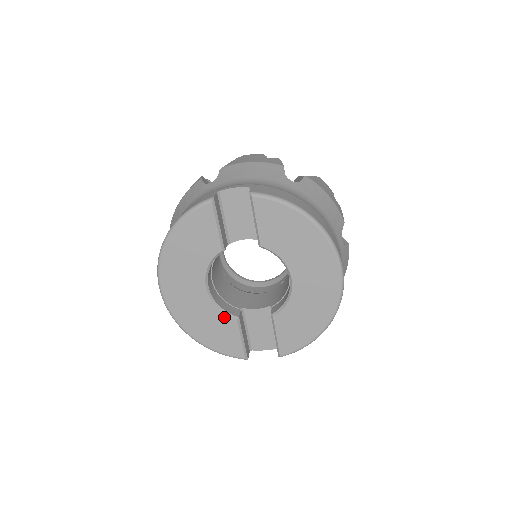
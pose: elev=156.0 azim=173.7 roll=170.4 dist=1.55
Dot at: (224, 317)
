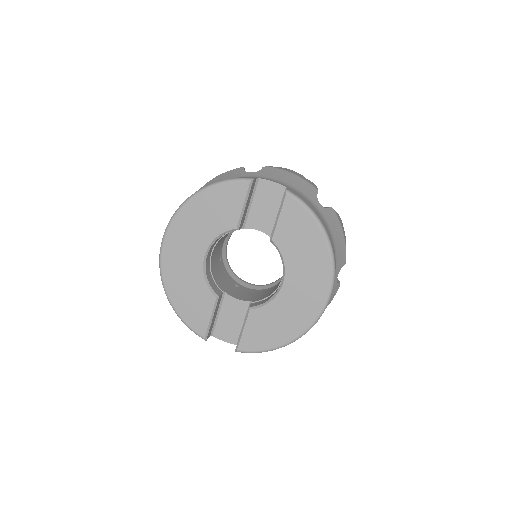
Dot at: (206, 290)
